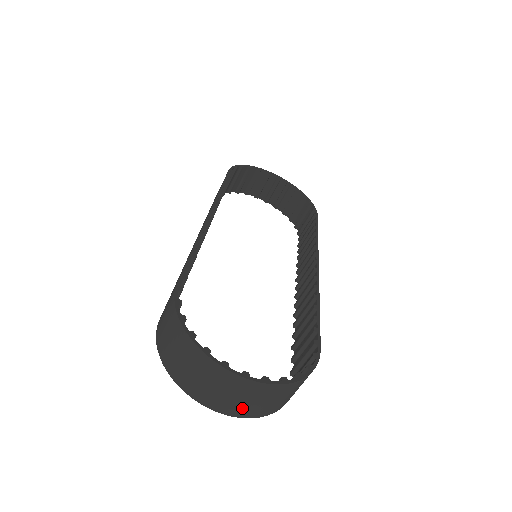
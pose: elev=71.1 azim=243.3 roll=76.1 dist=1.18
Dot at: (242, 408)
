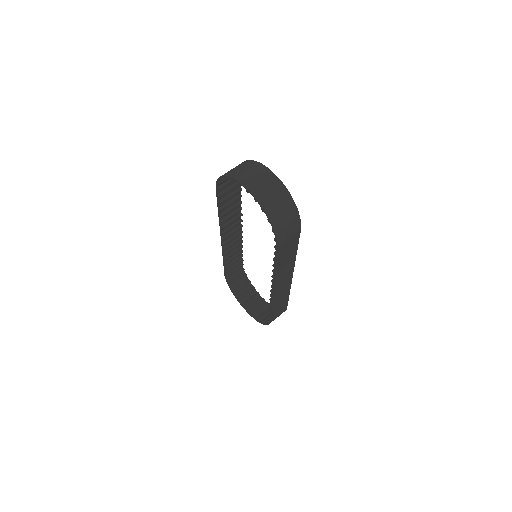
Dot at: (261, 191)
